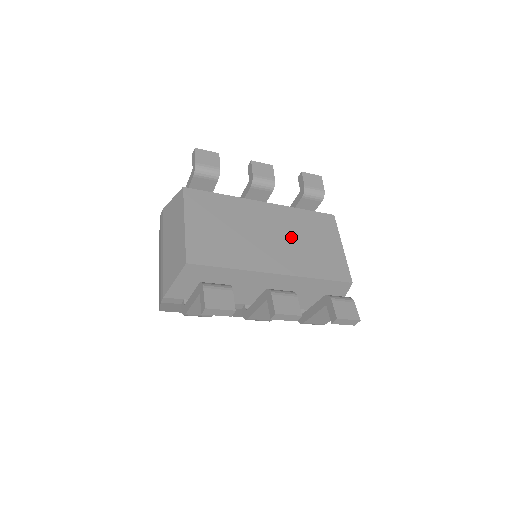
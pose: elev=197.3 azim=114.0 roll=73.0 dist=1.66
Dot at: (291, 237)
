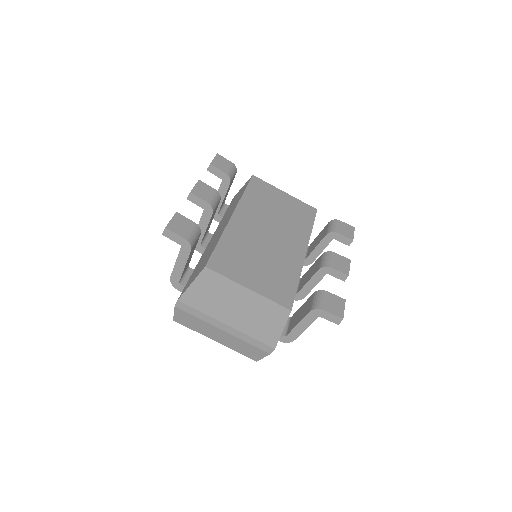
Dot at: (272, 220)
